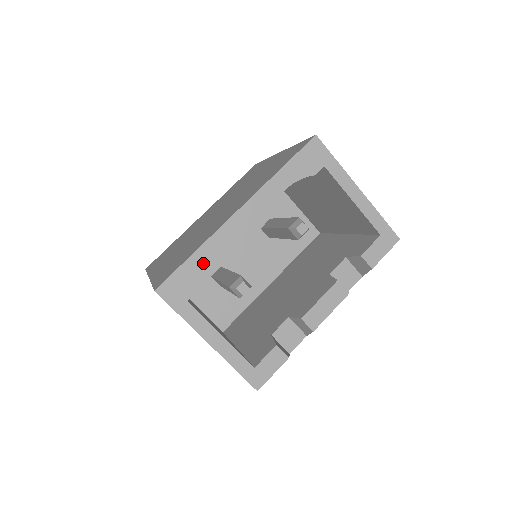
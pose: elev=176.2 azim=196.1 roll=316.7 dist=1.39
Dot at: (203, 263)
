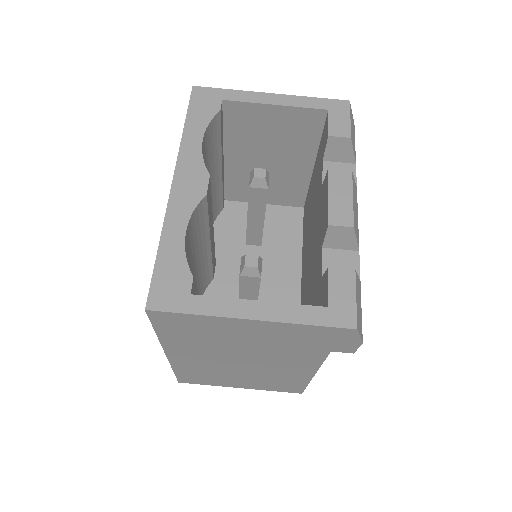
Dot at: (176, 248)
